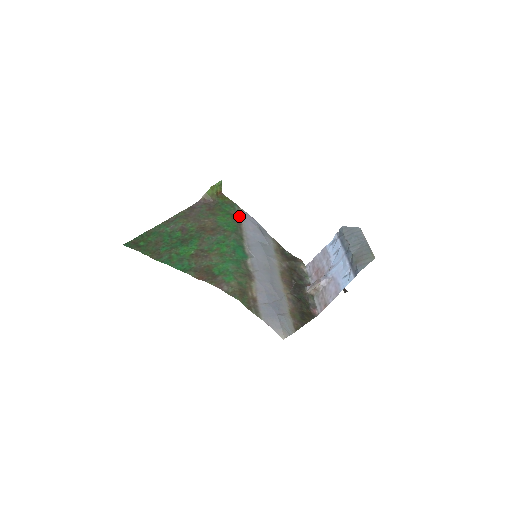
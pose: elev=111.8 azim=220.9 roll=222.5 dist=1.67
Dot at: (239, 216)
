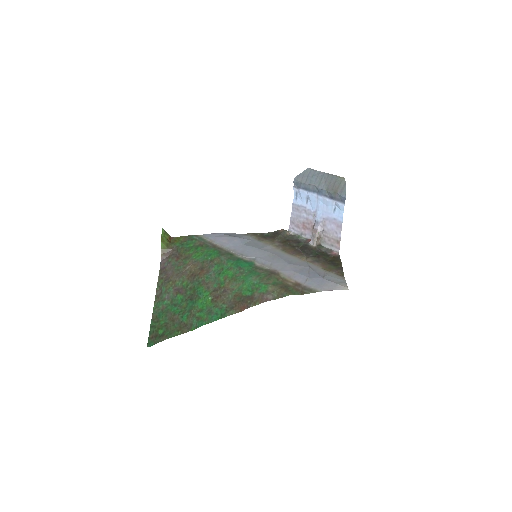
Dot at: (206, 241)
